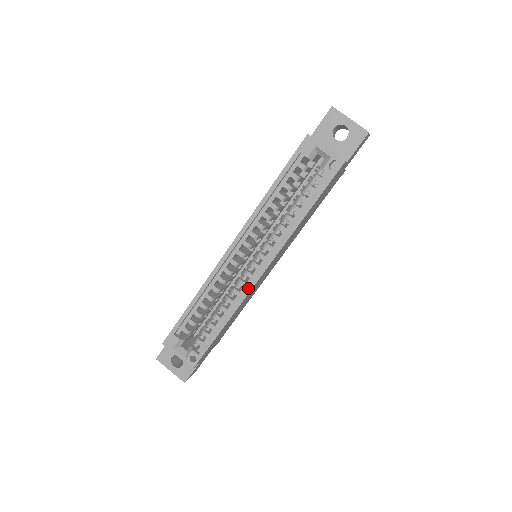
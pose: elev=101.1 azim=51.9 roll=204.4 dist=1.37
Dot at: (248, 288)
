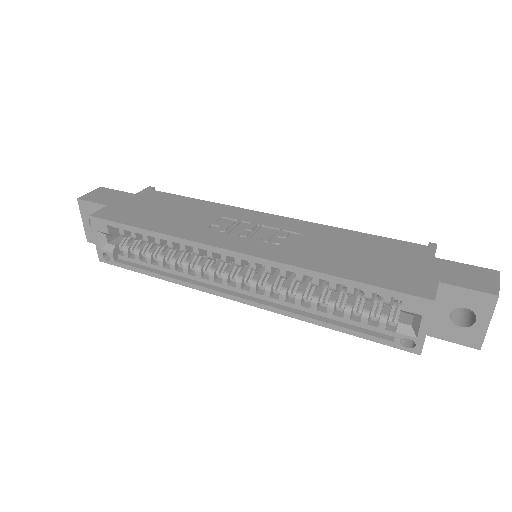
Dot at: (210, 290)
